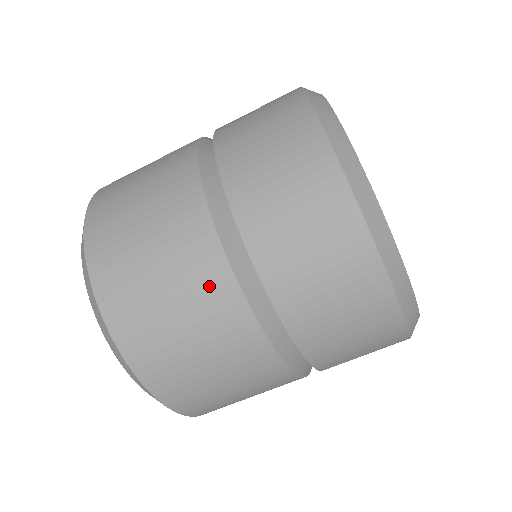
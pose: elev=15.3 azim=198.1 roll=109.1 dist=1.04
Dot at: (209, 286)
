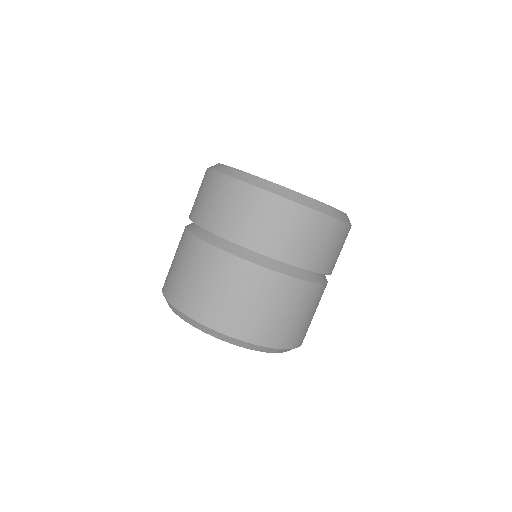
Dot at: (226, 268)
